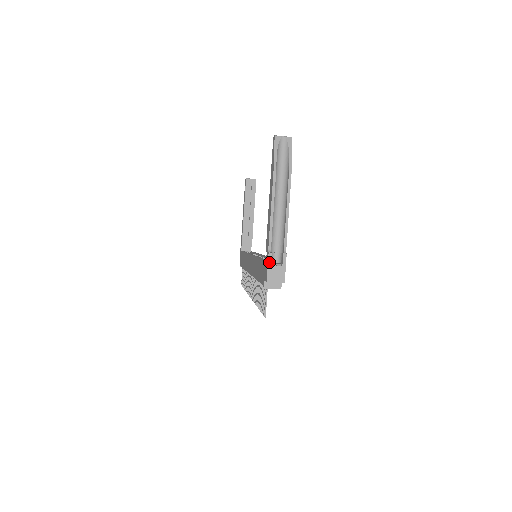
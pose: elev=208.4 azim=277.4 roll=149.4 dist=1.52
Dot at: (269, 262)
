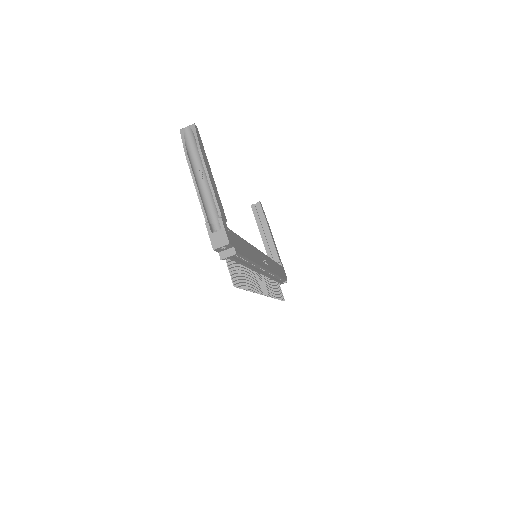
Dot at: (209, 232)
